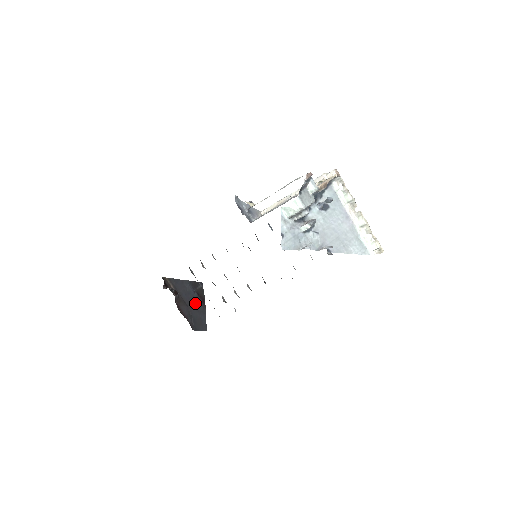
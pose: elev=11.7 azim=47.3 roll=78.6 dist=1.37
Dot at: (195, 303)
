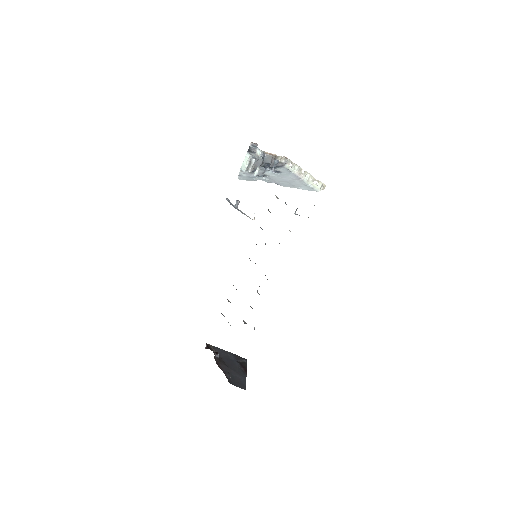
Dot at: (236, 368)
